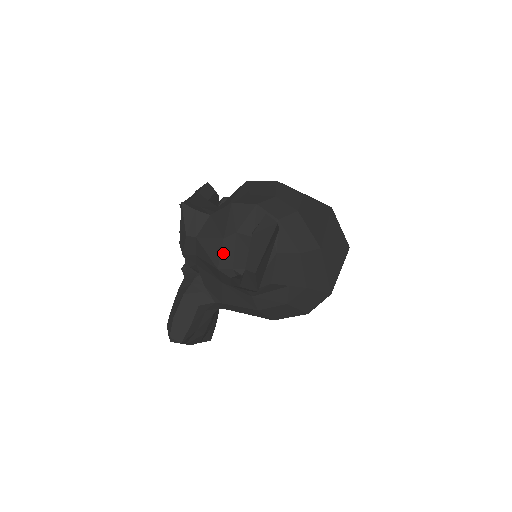
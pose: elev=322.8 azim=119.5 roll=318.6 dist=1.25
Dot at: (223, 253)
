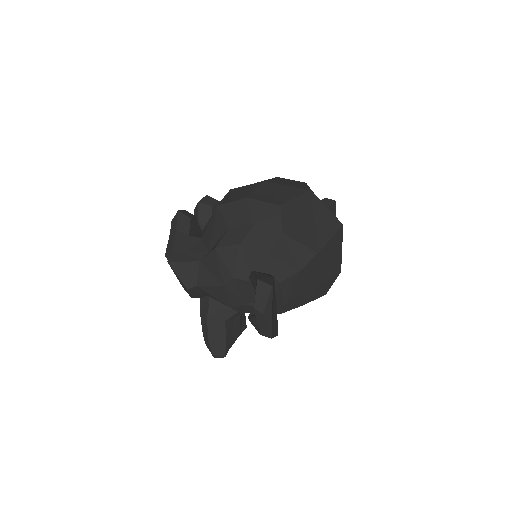
Dot at: (229, 296)
